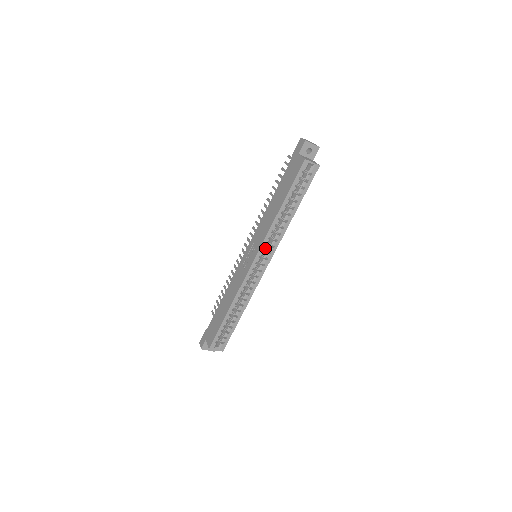
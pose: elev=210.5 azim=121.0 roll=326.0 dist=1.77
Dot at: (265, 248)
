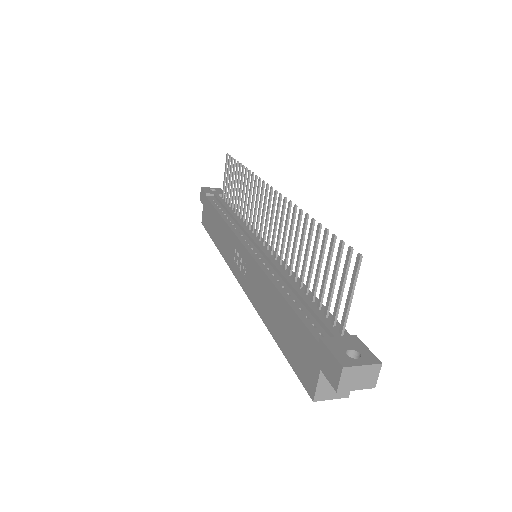
Dot at: occluded
